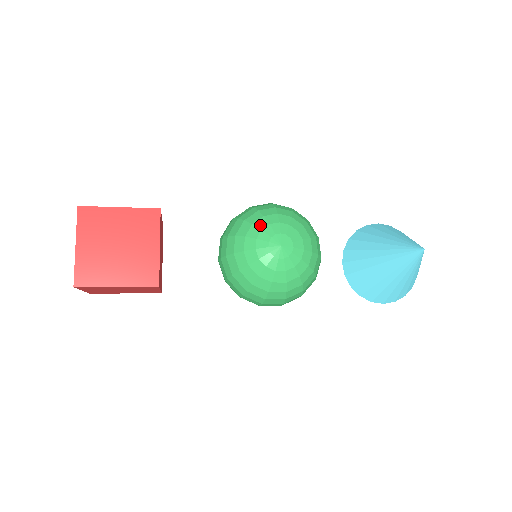
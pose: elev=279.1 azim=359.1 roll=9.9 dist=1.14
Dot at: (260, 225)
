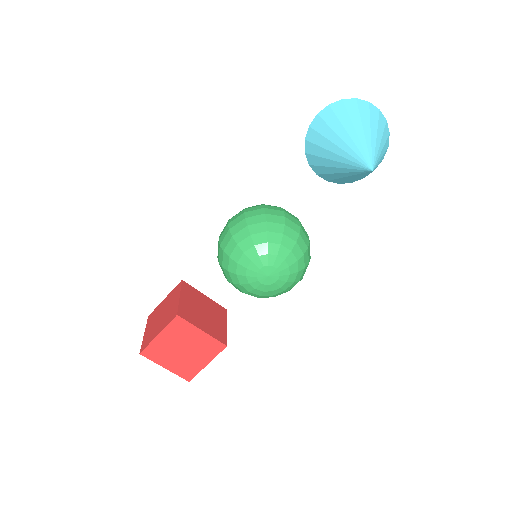
Dot at: (241, 273)
